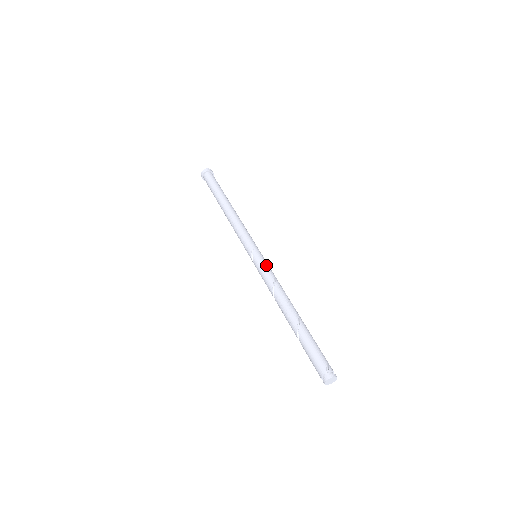
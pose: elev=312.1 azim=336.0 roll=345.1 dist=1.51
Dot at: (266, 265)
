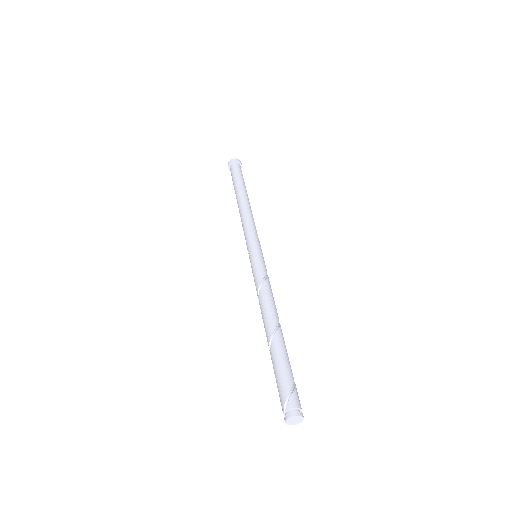
Dot at: (256, 268)
